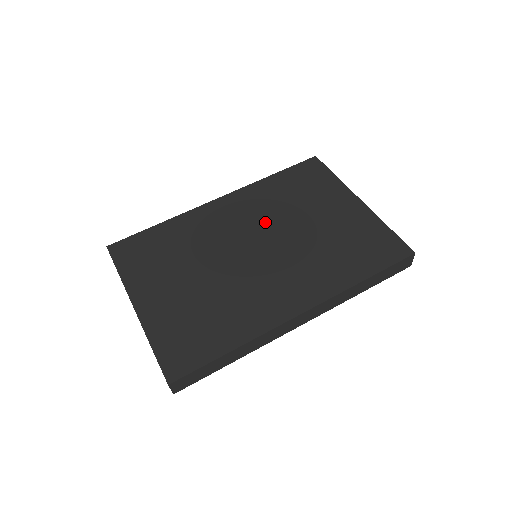
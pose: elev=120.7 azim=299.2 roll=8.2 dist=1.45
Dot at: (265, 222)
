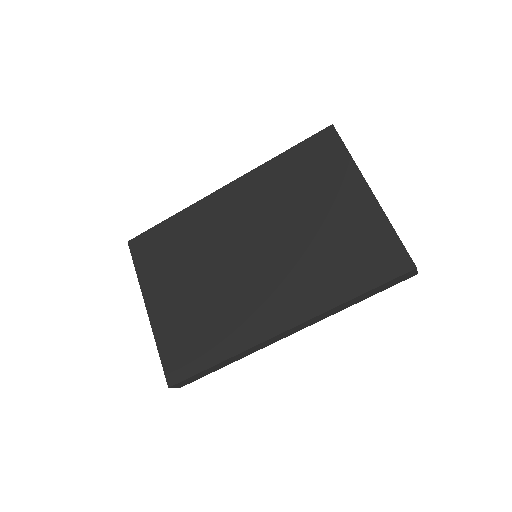
Dot at: (266, 219)
